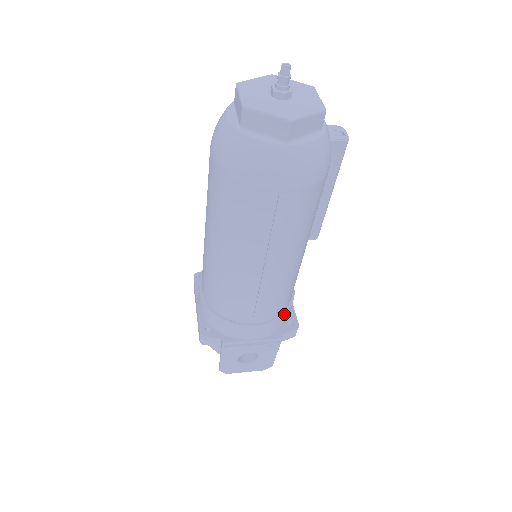
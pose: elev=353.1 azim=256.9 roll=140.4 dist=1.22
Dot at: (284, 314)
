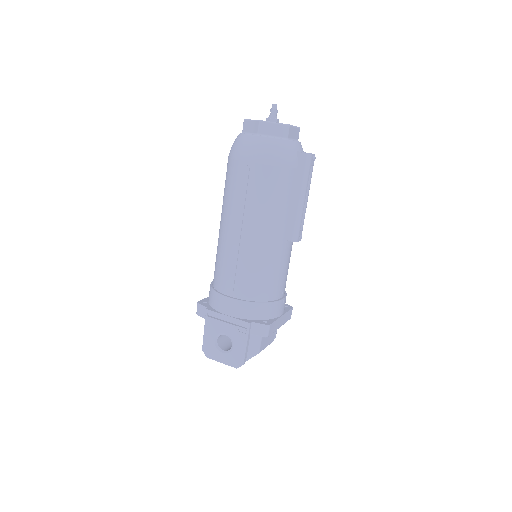
Dot at: (258, 302)
